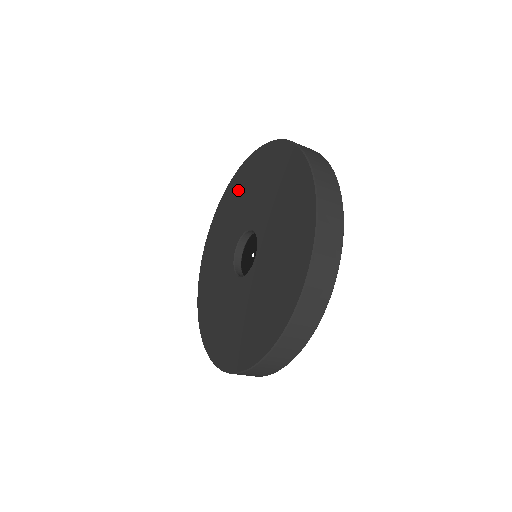
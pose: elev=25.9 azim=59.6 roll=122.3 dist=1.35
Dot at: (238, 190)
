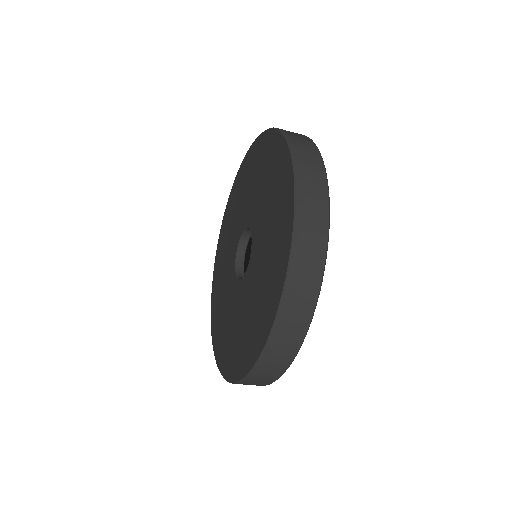
Dot at: (265, 162)
